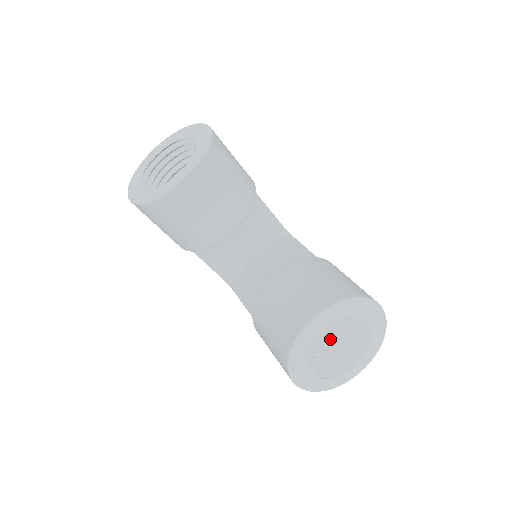
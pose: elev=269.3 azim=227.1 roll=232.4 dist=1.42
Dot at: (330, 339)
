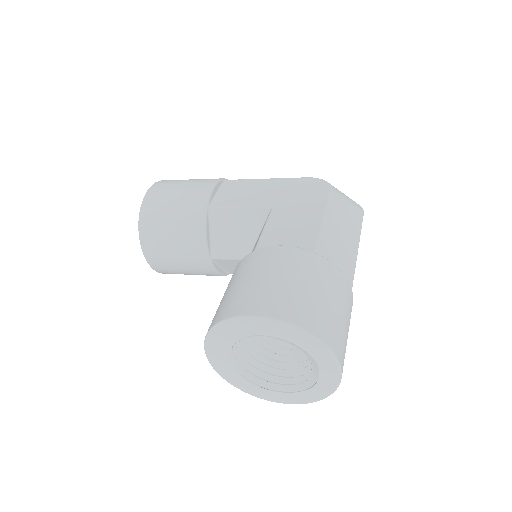
Dot at: occluded
